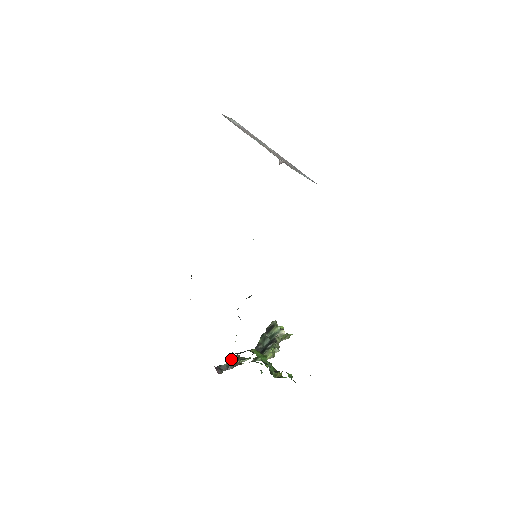
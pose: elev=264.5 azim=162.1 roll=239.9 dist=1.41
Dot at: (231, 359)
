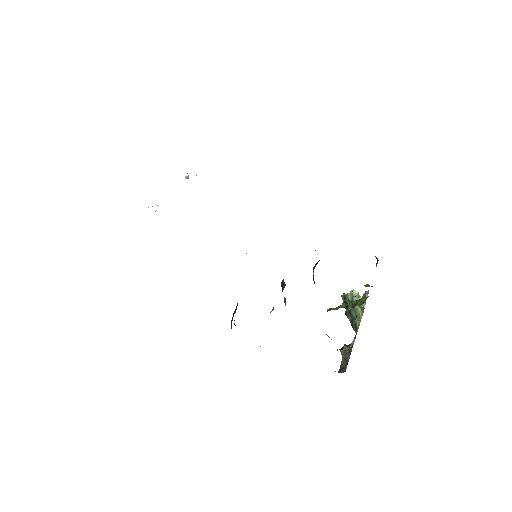
Dot at: occluded
